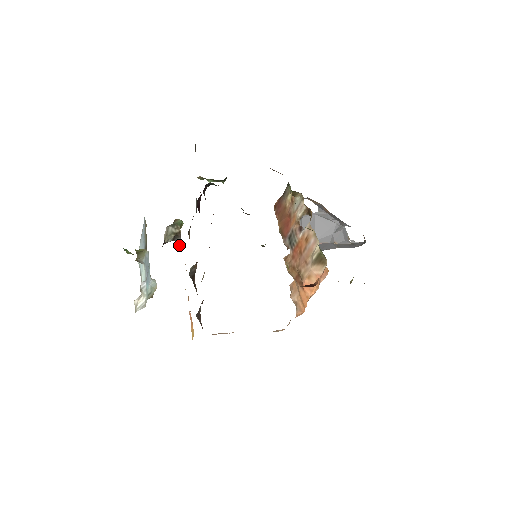
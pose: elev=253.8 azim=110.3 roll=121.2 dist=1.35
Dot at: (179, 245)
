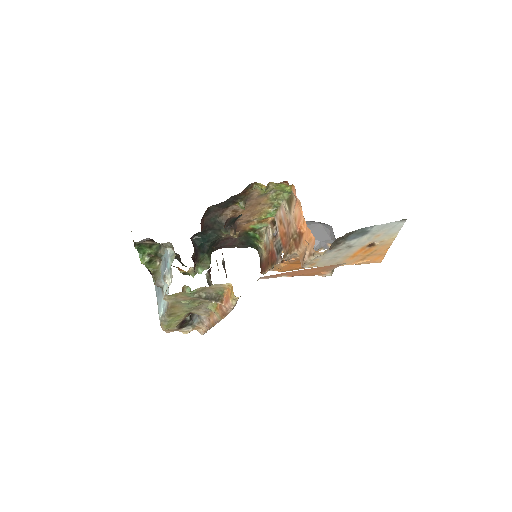
Dot at: (198, 323)
